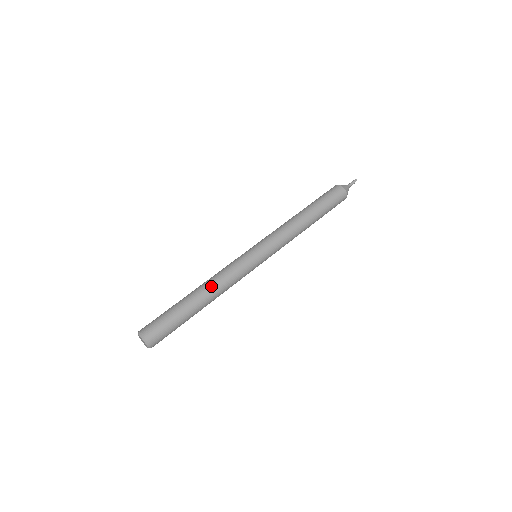
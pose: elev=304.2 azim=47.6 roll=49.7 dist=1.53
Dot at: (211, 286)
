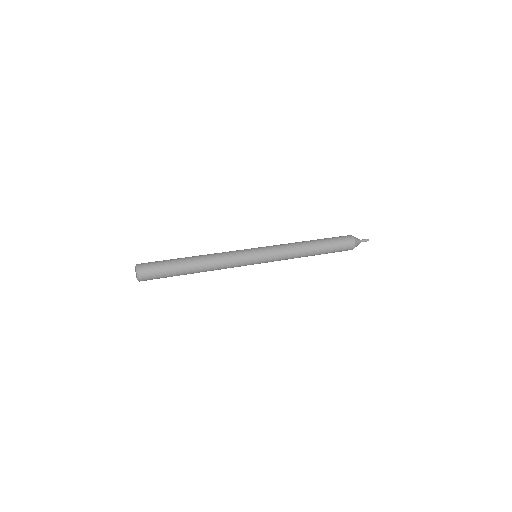
Dot at: occluded
